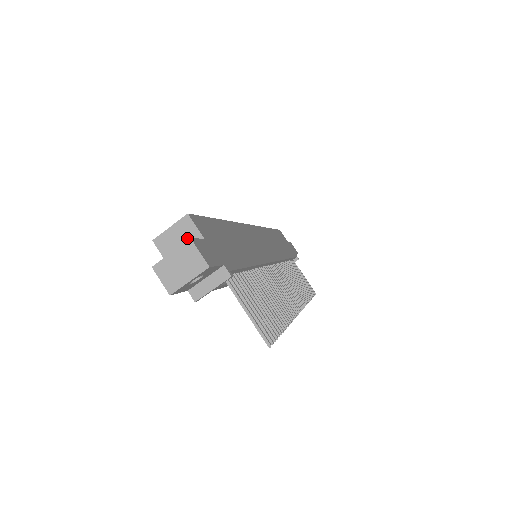
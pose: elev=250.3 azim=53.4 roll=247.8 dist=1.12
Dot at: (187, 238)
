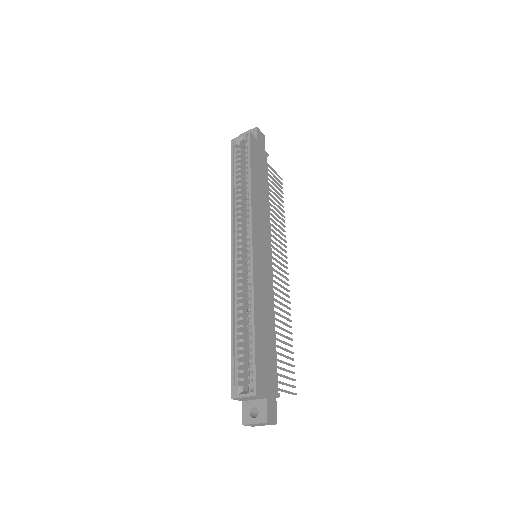
Dot at: (255, 398)
